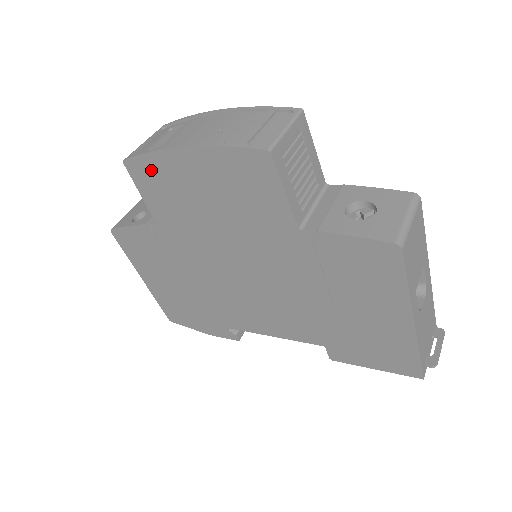
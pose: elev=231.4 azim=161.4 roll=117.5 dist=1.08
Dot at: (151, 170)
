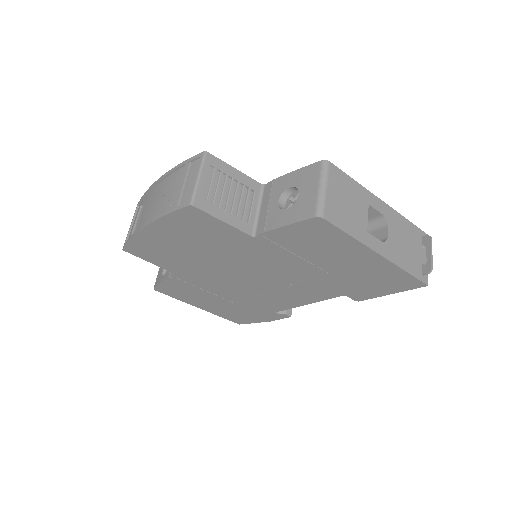
Dot at: (141, 247)
